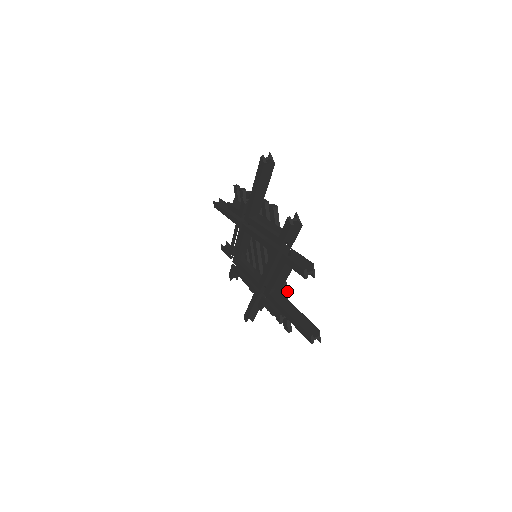
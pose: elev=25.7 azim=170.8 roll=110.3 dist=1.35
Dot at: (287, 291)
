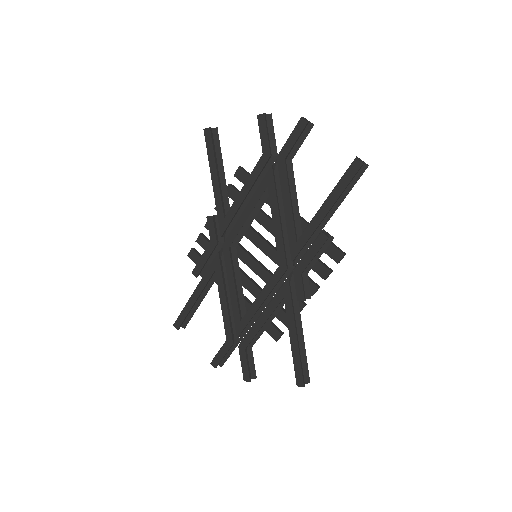
Dot at: (307, 222)
